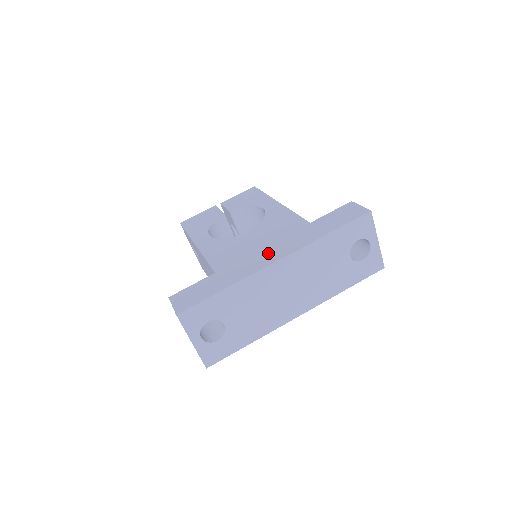
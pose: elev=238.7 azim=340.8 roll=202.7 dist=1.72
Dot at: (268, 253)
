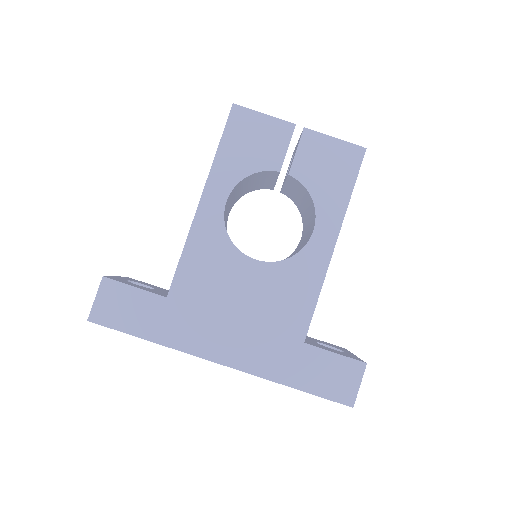
Dot at: (227, 339)
